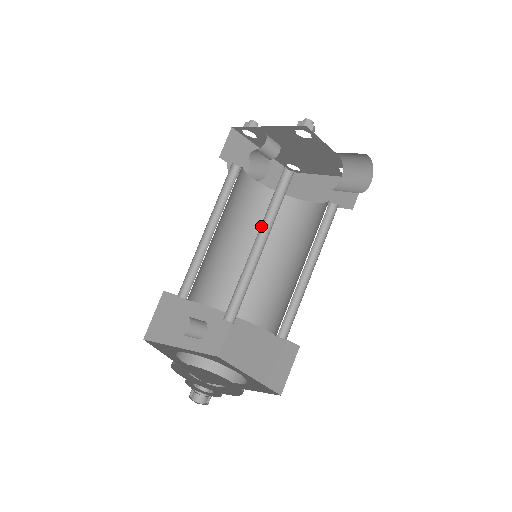
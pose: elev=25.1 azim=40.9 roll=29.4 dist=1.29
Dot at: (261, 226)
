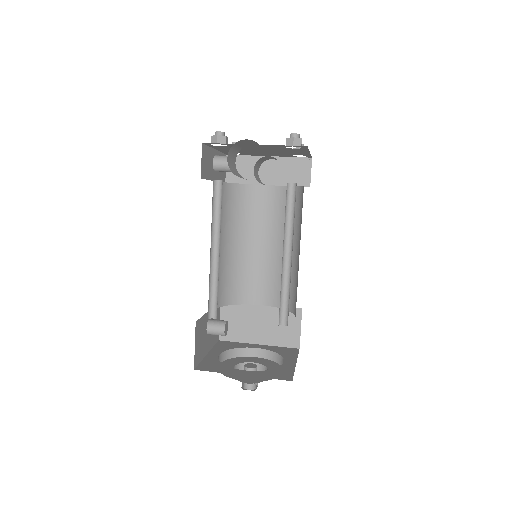
Dot at: (215, 235)
